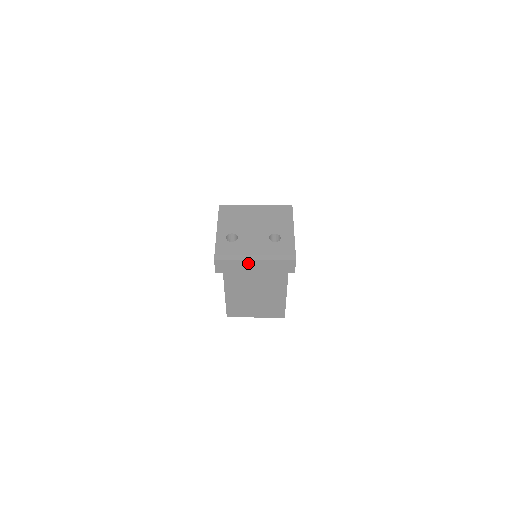
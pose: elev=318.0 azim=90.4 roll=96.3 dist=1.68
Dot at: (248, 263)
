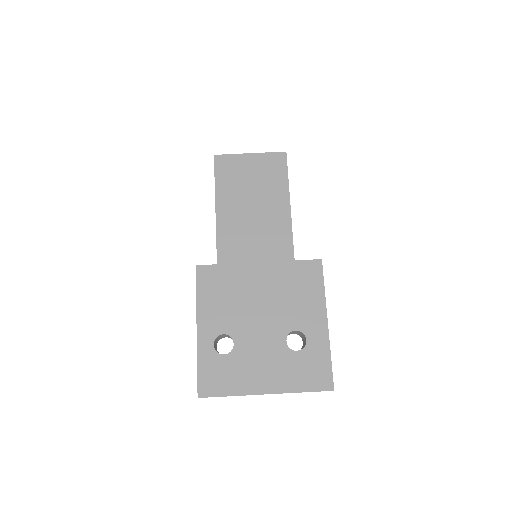
Dot at: (254, 394)
